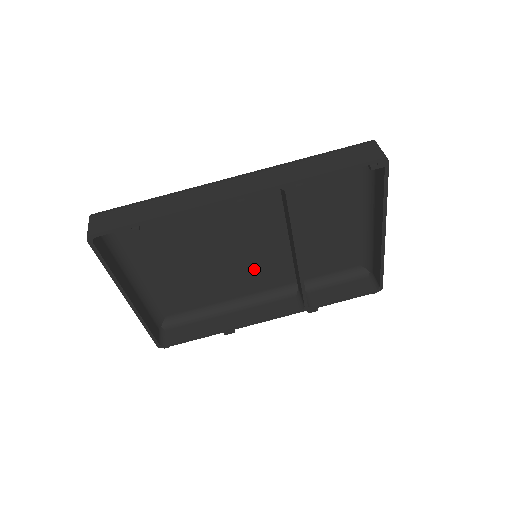
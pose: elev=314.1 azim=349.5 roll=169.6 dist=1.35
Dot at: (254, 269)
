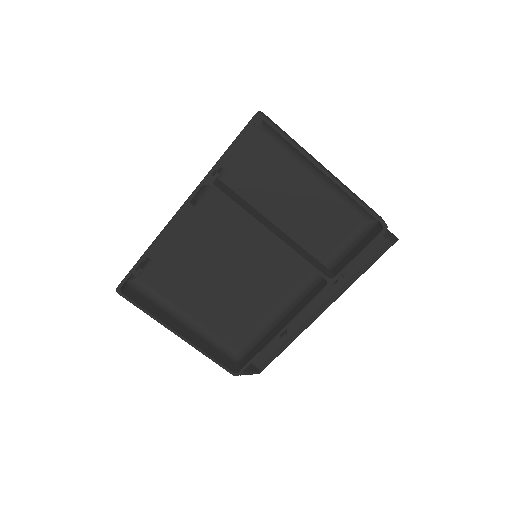
Dot at: (270, 271)
